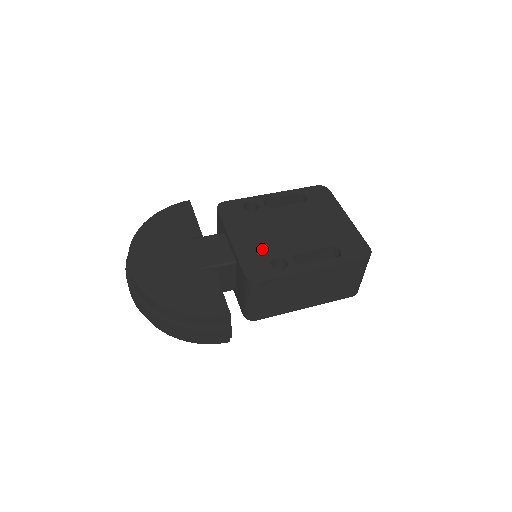
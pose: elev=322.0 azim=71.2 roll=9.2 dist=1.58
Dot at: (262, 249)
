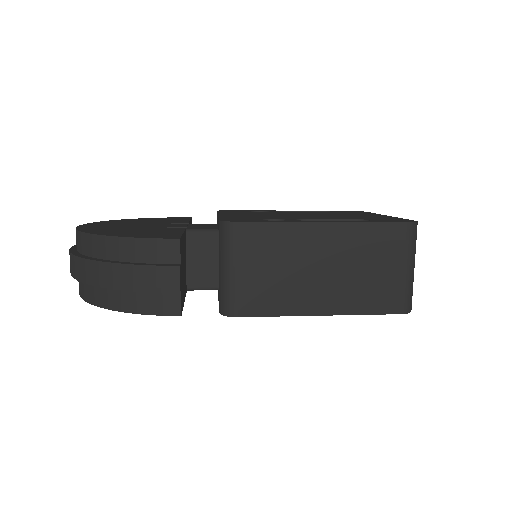
Dot at: (256, 217)
